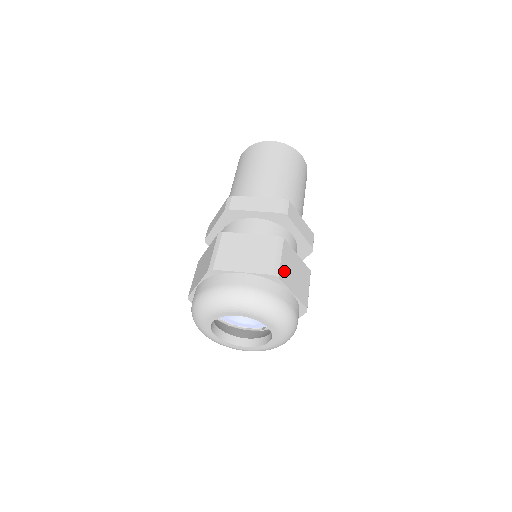
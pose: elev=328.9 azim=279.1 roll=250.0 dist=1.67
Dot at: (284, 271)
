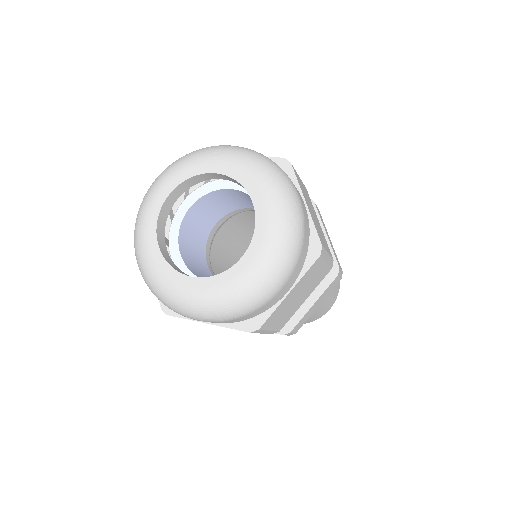
Dot at: (299, 181)
